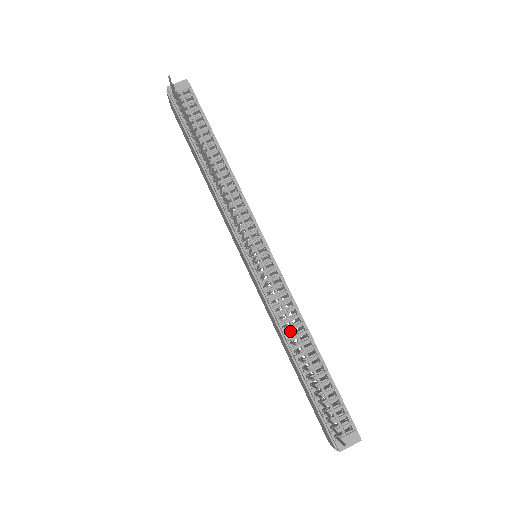
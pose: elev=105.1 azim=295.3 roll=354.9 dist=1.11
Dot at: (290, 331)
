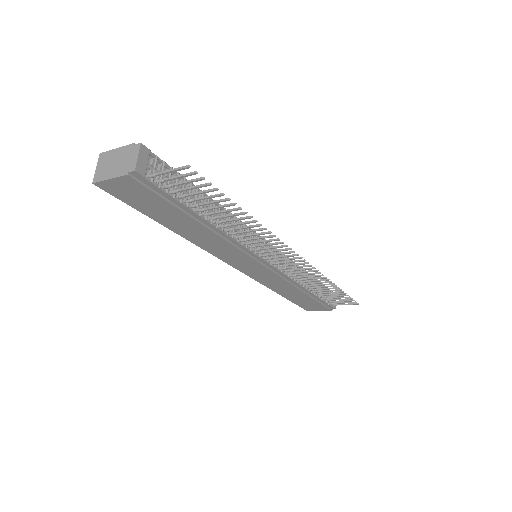
Dot at: occluded
